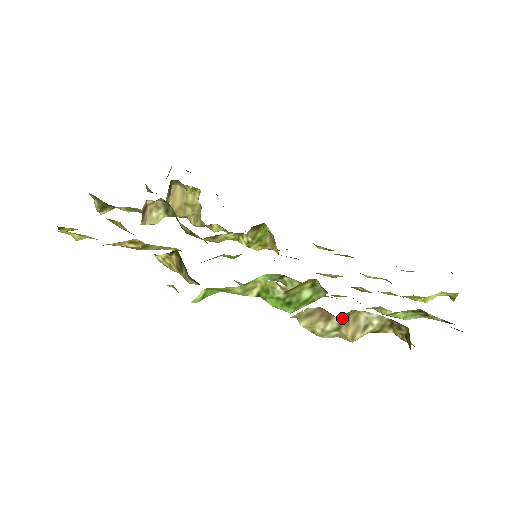
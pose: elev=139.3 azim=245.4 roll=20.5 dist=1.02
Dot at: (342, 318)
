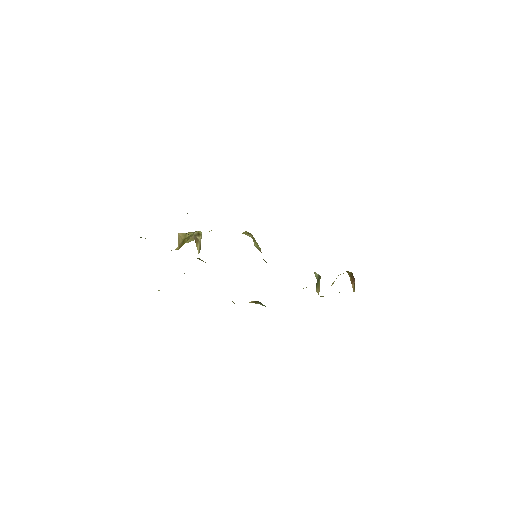
Dot at: occluded
